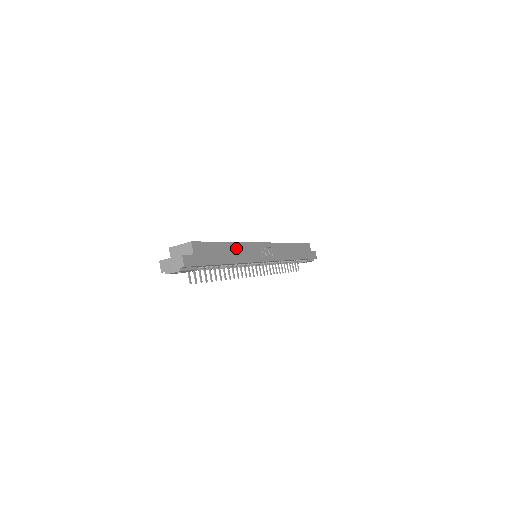
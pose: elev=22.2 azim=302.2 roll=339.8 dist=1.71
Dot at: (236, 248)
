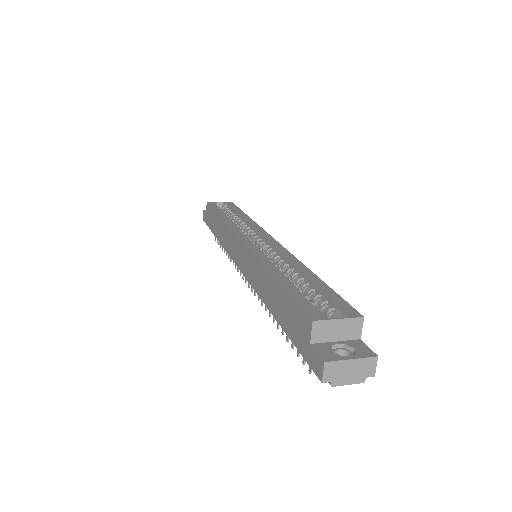
Dot at: occluded
